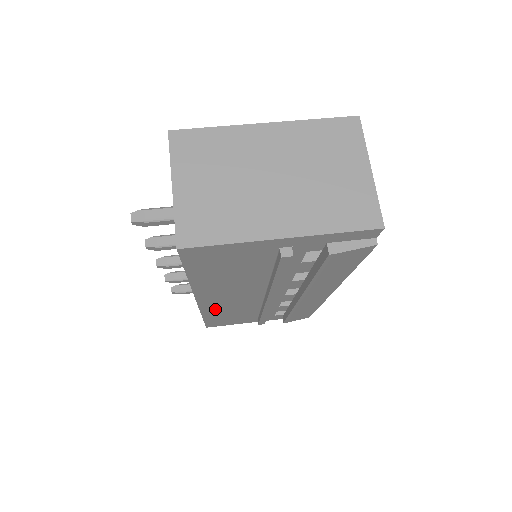
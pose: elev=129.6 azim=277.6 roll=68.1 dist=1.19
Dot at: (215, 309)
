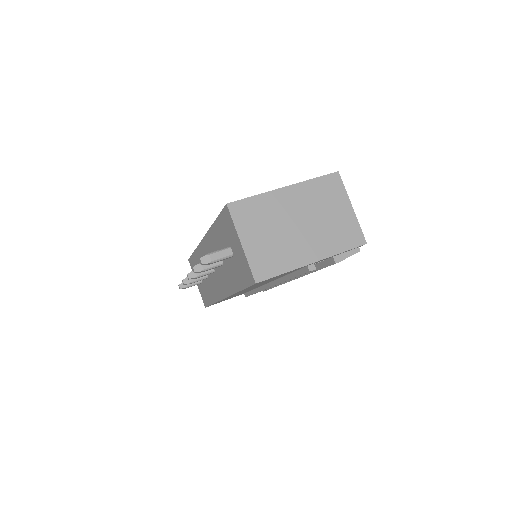
Dot at: occluded
